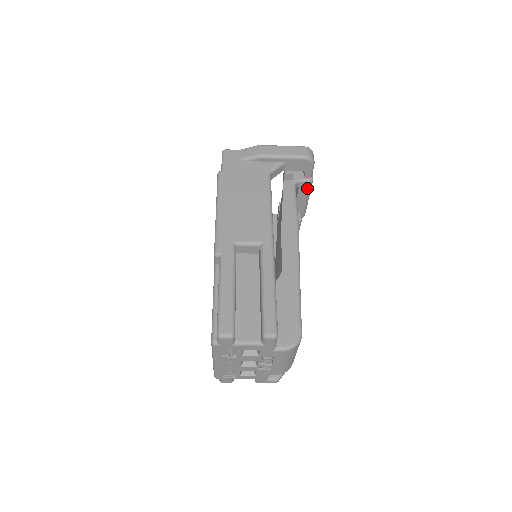
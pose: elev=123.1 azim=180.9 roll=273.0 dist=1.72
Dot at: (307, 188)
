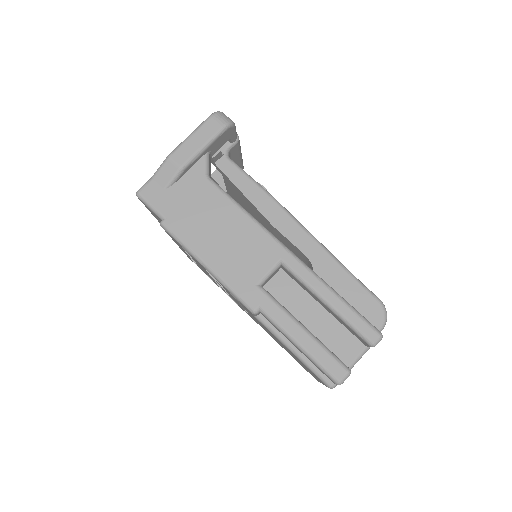
Dot at: (238, 147)
